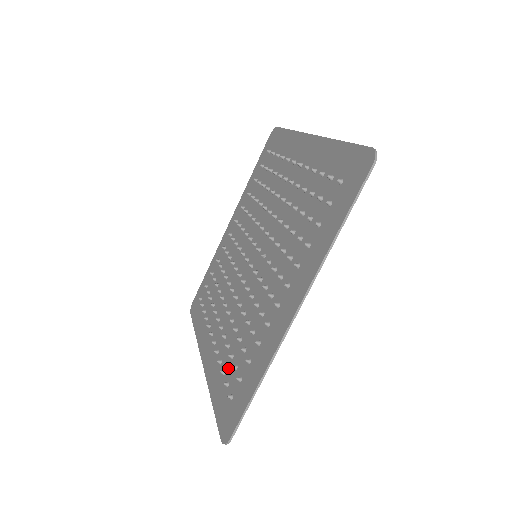
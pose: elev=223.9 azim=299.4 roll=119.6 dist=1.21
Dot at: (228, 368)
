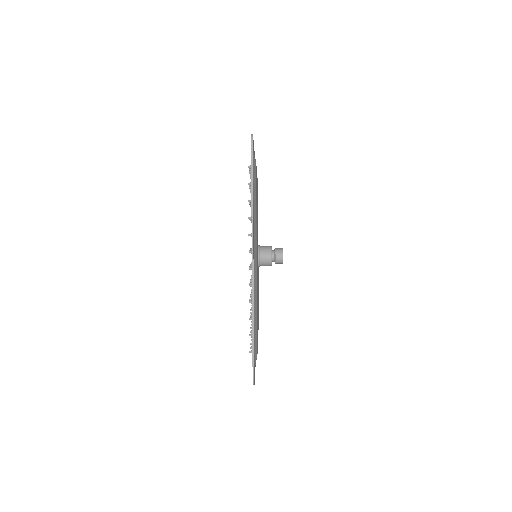
Dot at: occluded
